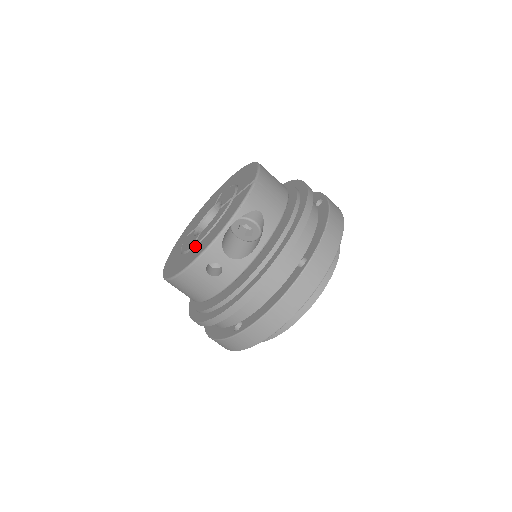
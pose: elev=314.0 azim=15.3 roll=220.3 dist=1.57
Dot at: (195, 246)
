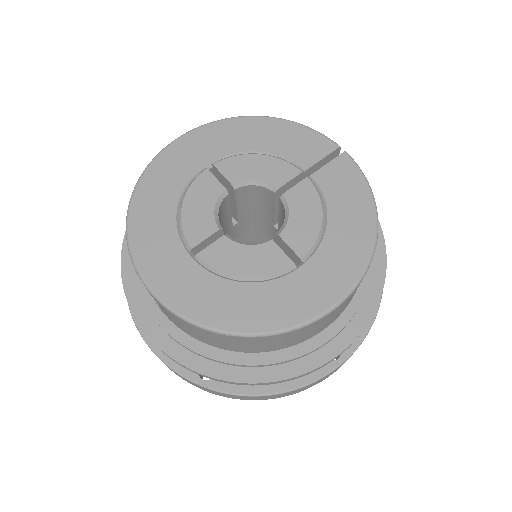
Dot at: (303, 260)
